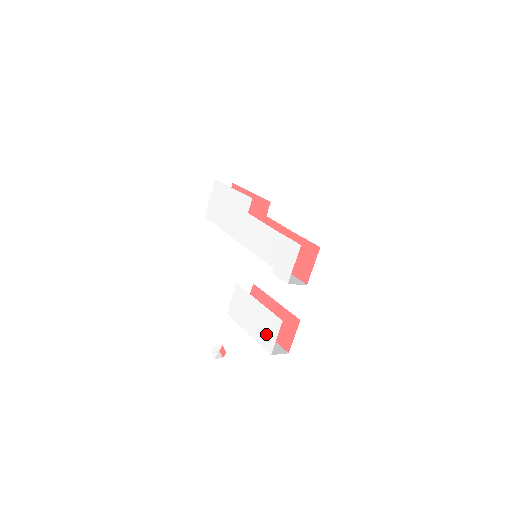
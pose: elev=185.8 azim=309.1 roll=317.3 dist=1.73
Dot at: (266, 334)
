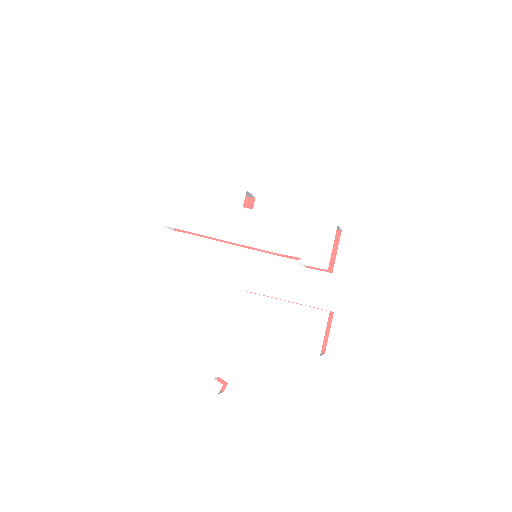
Dot at: (306, 334)
